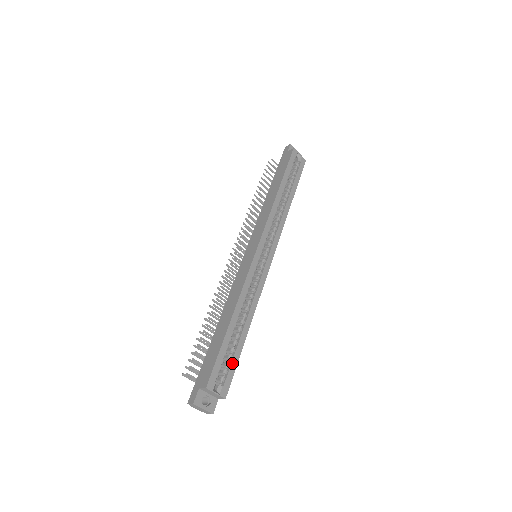
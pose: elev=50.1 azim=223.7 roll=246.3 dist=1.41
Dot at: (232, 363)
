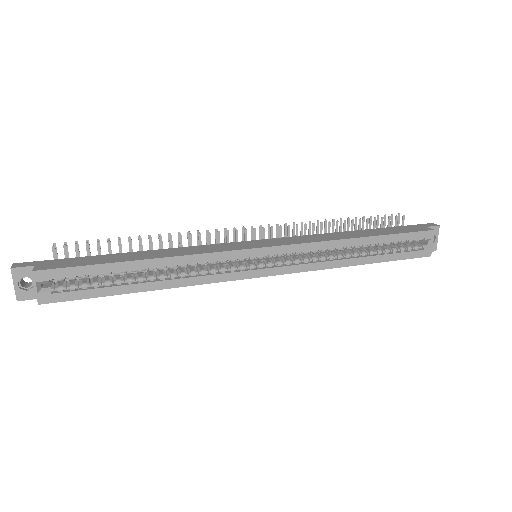
Dot at: (89, 290)
